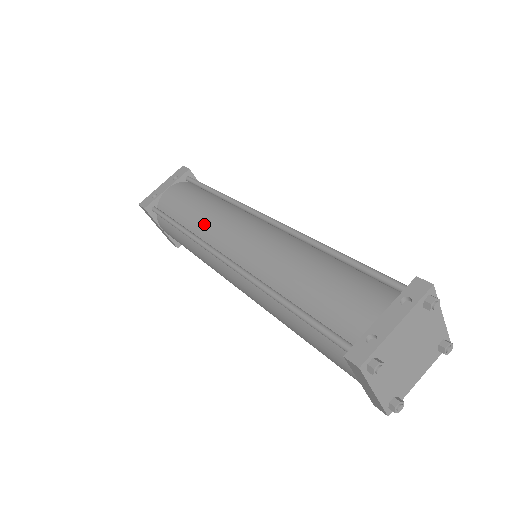
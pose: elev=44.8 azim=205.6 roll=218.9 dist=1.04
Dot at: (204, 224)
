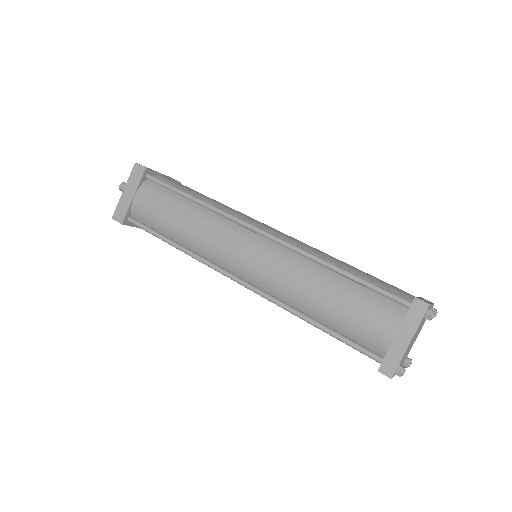
Dot at: (227, 208)
